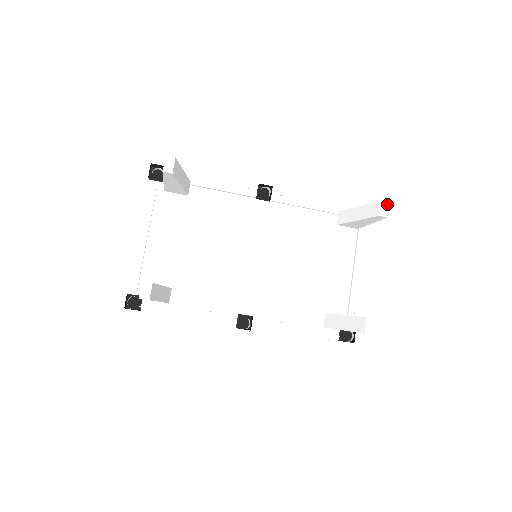
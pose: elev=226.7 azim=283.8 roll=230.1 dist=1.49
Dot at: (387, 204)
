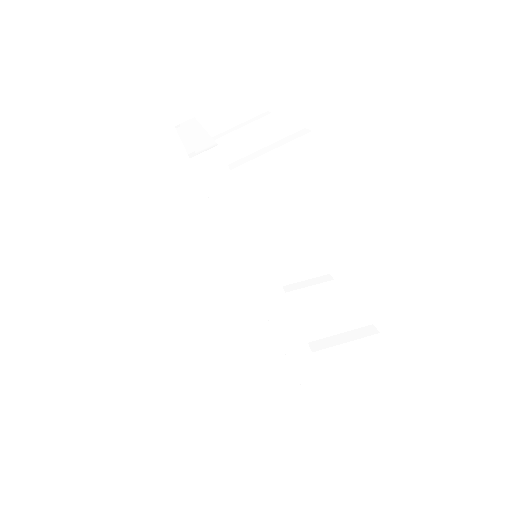
Dot at: occluded
